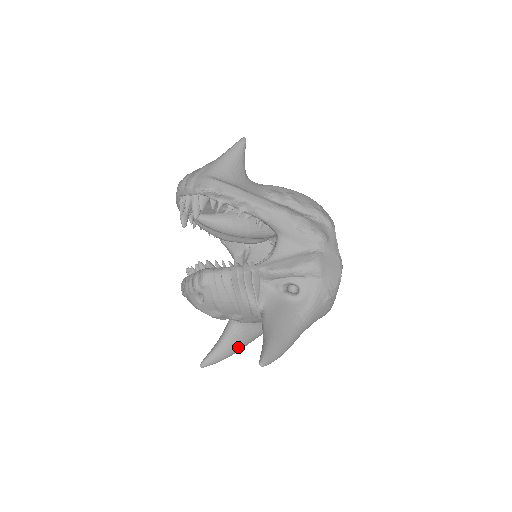
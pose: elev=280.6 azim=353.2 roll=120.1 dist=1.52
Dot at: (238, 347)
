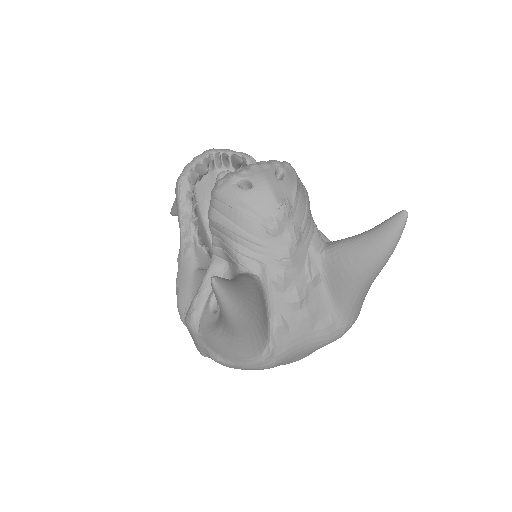
Dot at: (253, 308)
